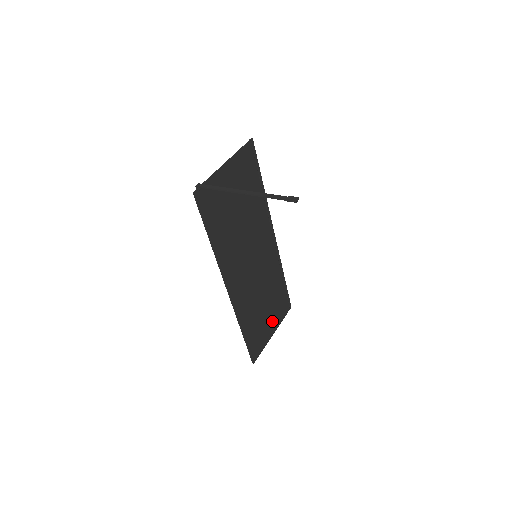
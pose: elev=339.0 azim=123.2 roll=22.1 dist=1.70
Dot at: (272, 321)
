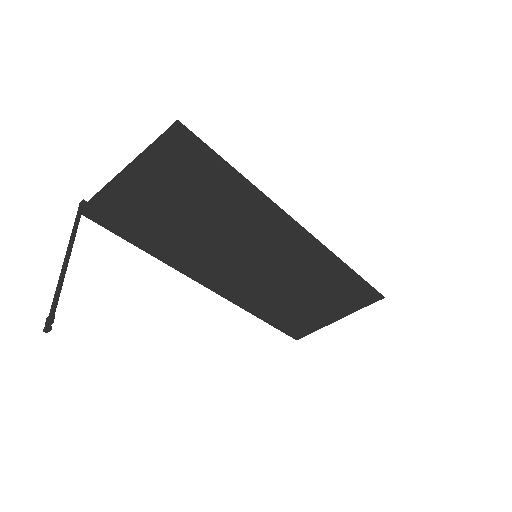
Dot at: (331, 309)
